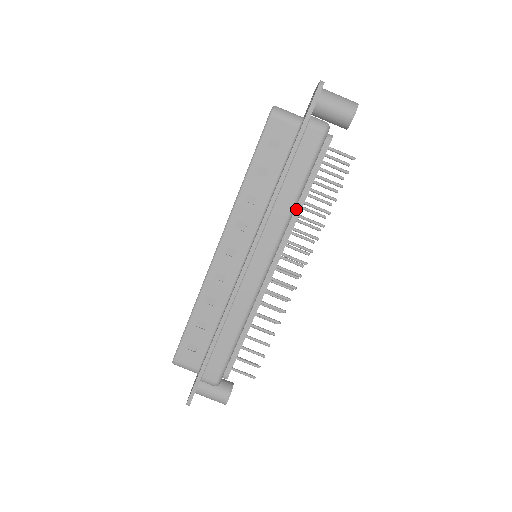
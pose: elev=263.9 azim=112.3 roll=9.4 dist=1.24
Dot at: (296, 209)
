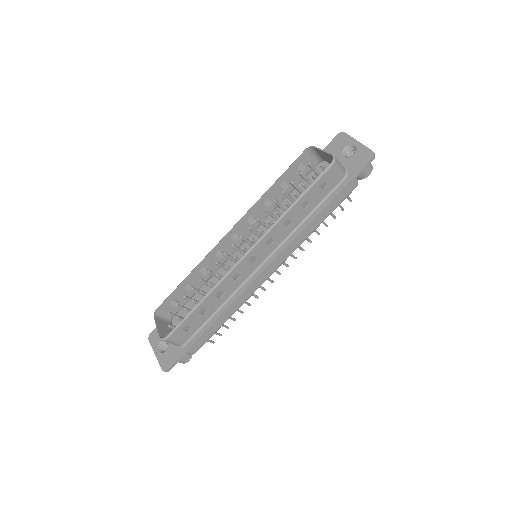
Dot at: occluded
